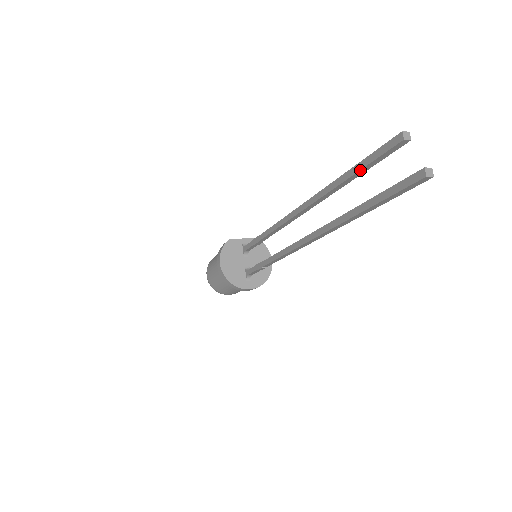
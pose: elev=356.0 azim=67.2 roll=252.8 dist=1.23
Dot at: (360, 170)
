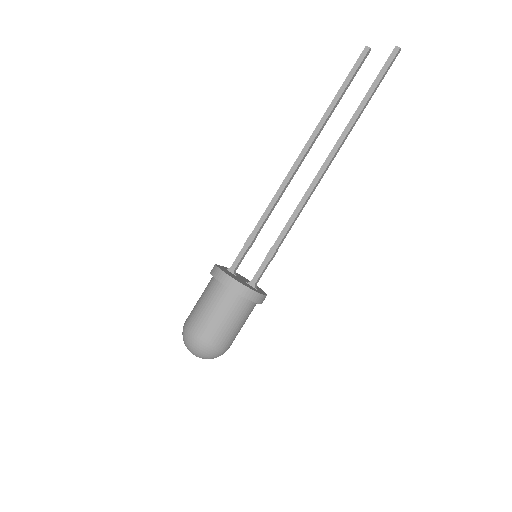
Dot at: (347, 85)
